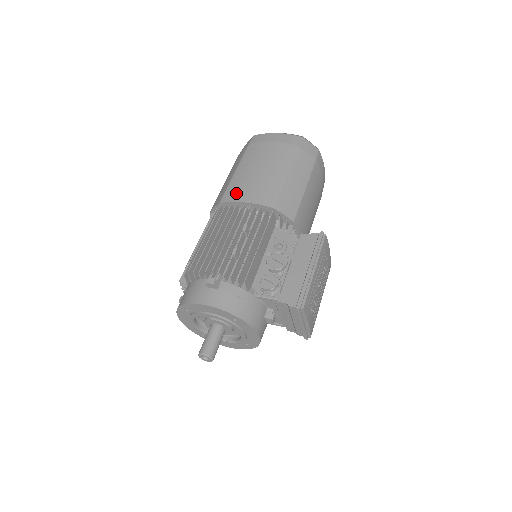
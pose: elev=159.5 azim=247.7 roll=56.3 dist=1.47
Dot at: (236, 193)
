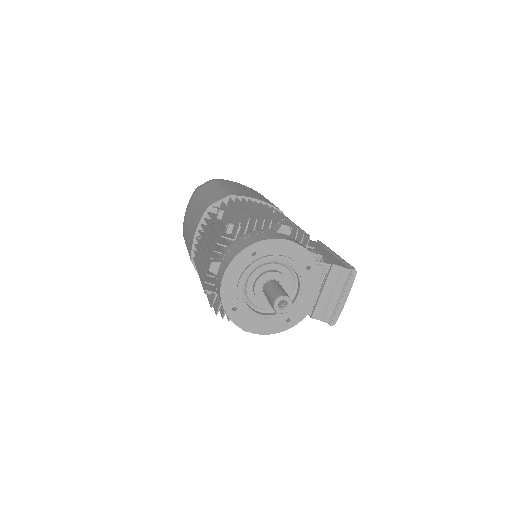
Dot at: (242, 194)
